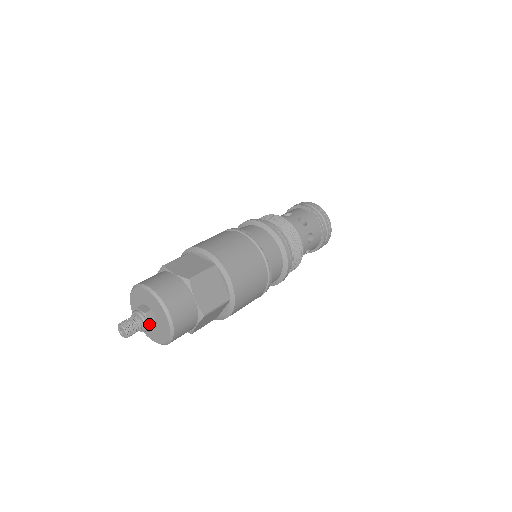
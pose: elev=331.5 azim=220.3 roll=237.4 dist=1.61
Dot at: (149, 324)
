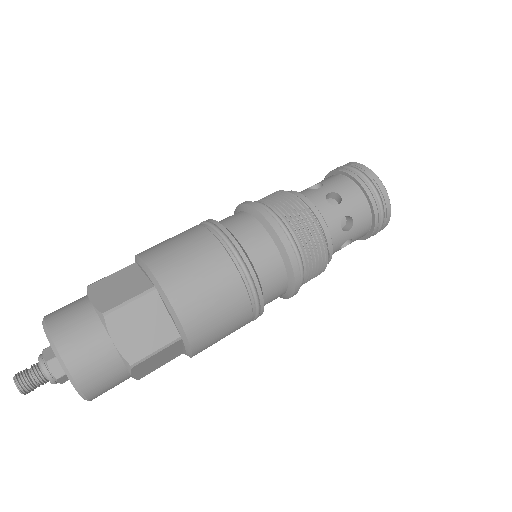
Dot at: (54, 377)
